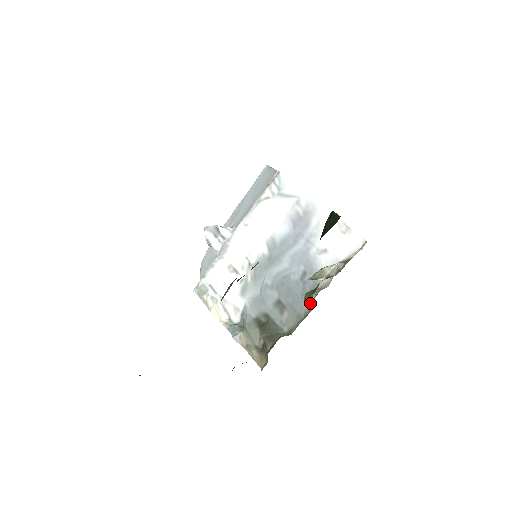
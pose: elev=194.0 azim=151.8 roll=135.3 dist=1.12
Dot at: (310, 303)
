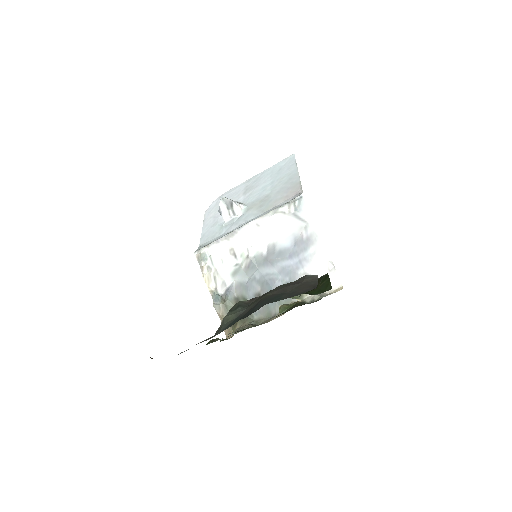
Dot at: occluded
